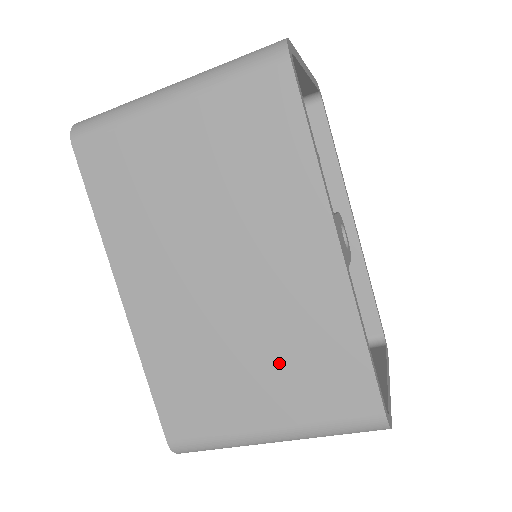
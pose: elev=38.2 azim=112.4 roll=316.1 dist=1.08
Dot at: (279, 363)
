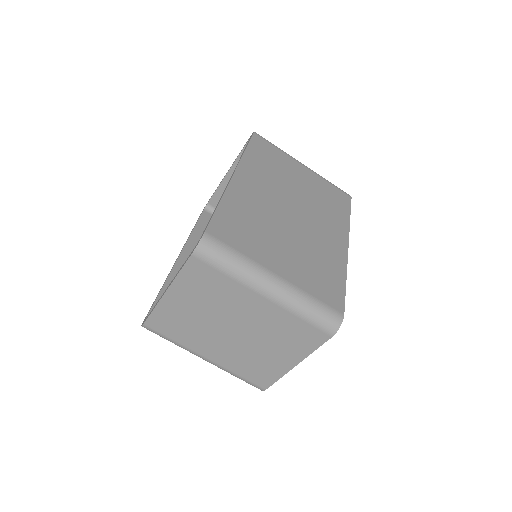
Dot at: (301, 257)
